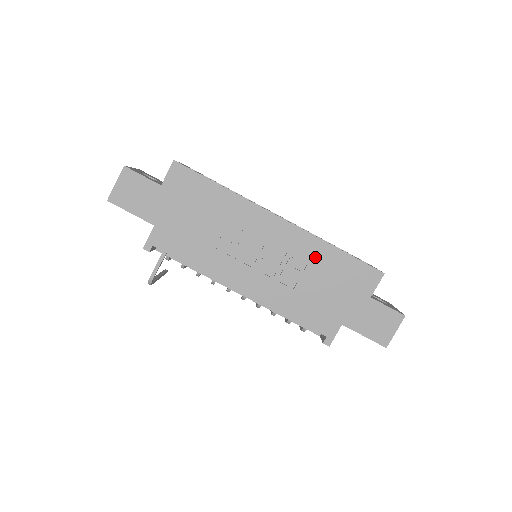
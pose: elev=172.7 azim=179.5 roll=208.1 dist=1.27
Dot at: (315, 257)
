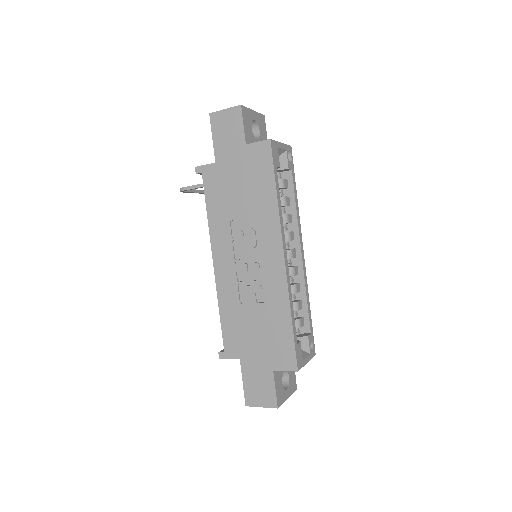
Dot at: (273, 305)
